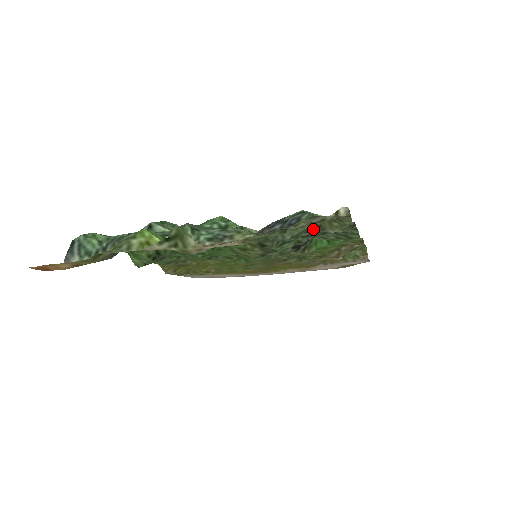
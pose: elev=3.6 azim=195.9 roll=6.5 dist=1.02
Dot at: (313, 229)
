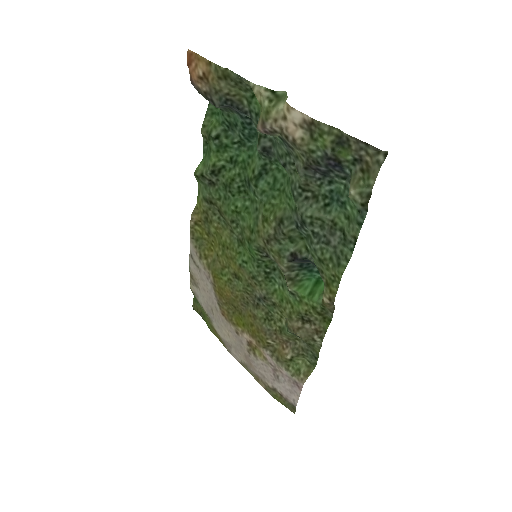
Dot at: (328, 226)
